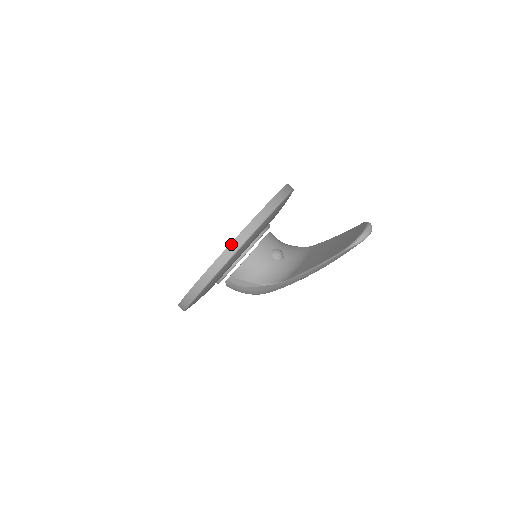
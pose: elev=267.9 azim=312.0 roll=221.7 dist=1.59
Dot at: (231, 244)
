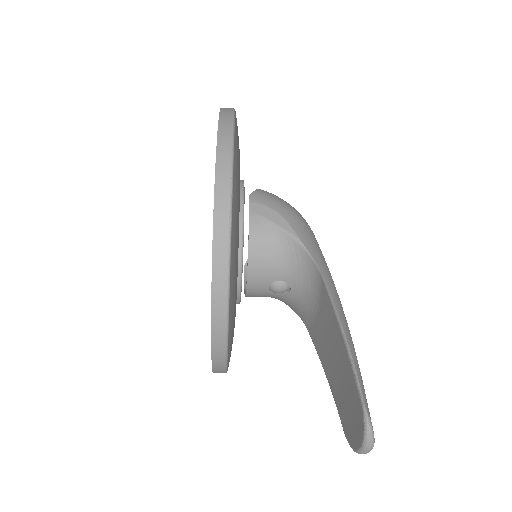
Dot at: occluded
